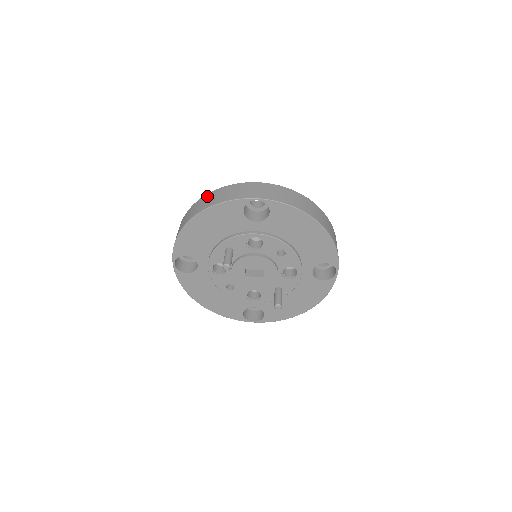
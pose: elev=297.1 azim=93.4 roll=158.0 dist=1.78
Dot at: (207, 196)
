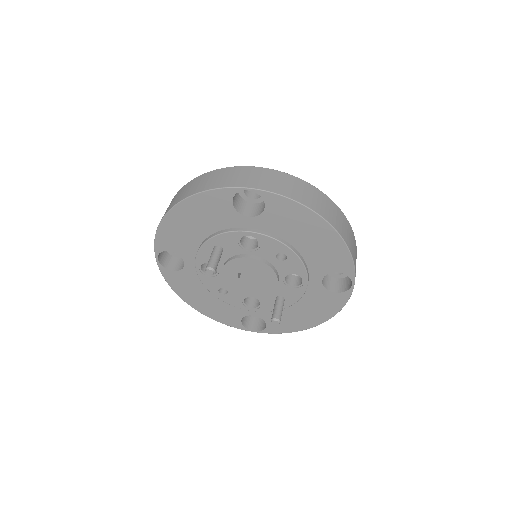
Dot at: (193, 181)
